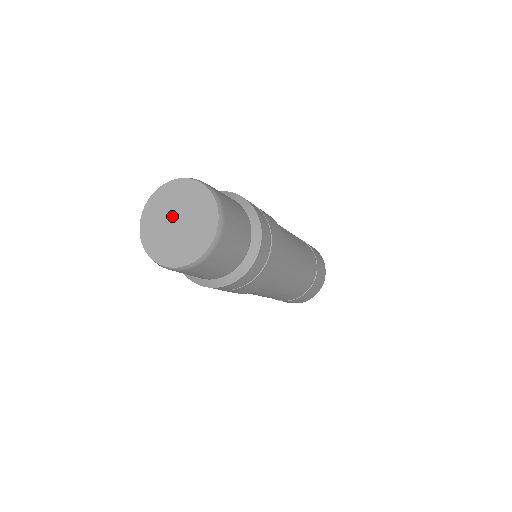
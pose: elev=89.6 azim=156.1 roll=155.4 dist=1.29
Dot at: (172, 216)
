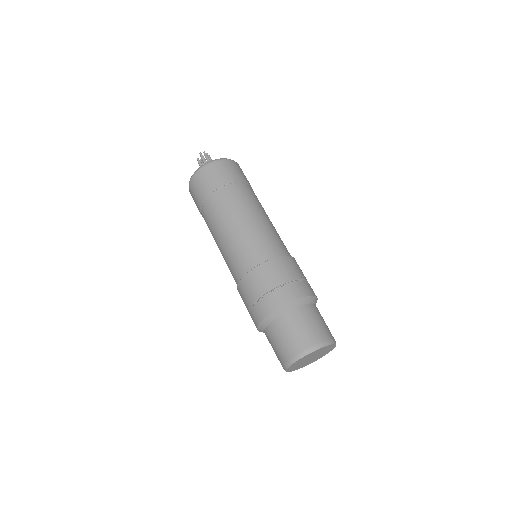
Dot at: (309, 359)
